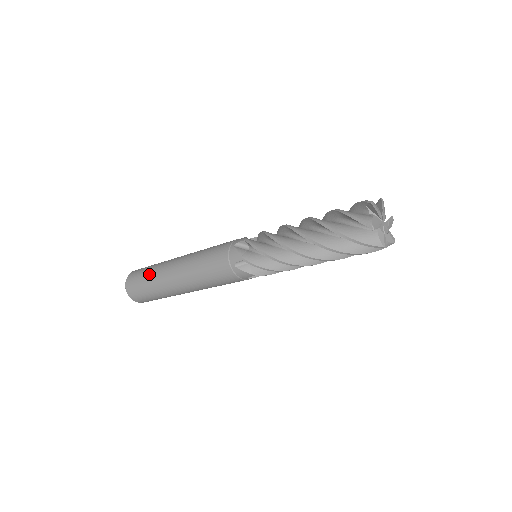
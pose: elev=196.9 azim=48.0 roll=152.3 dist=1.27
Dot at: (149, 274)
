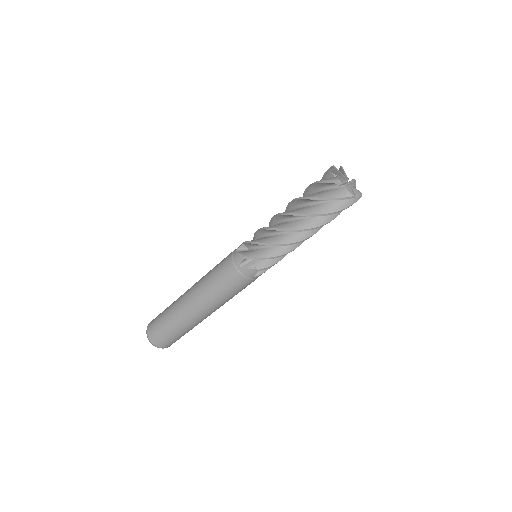
Dot at: (167, 313)
